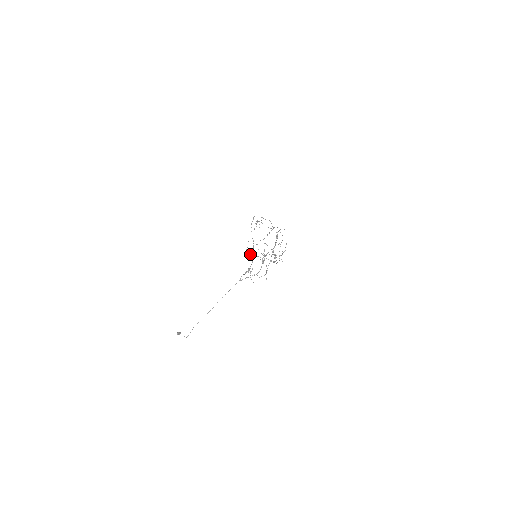
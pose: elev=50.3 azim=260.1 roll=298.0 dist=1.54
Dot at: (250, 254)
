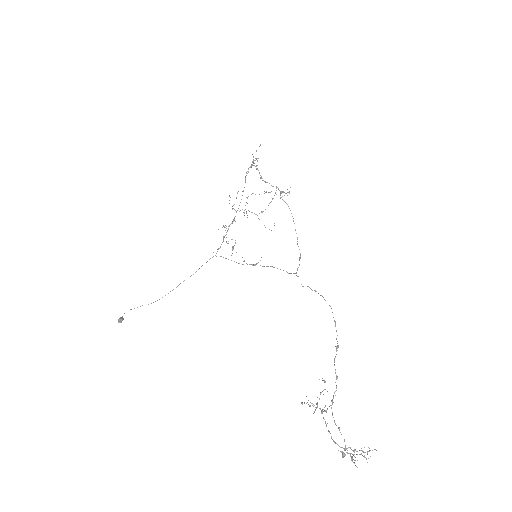
Dot at: (233, 208)
